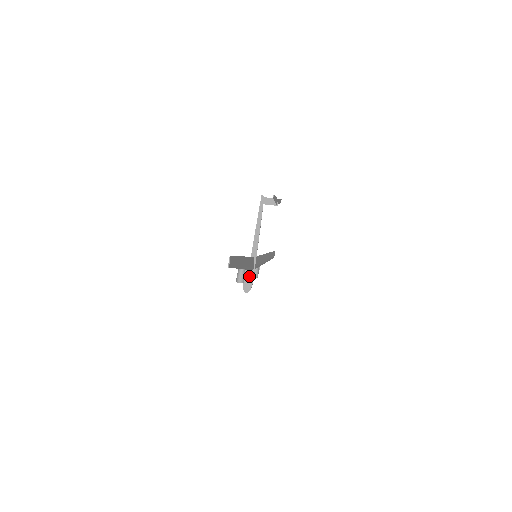
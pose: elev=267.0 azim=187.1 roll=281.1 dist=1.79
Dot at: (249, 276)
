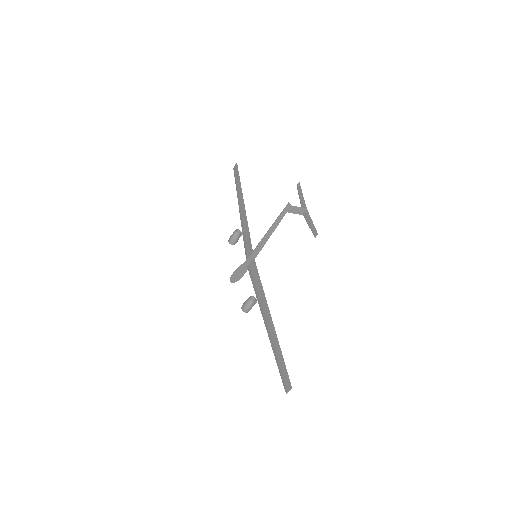
Dot at: (241, 271)
